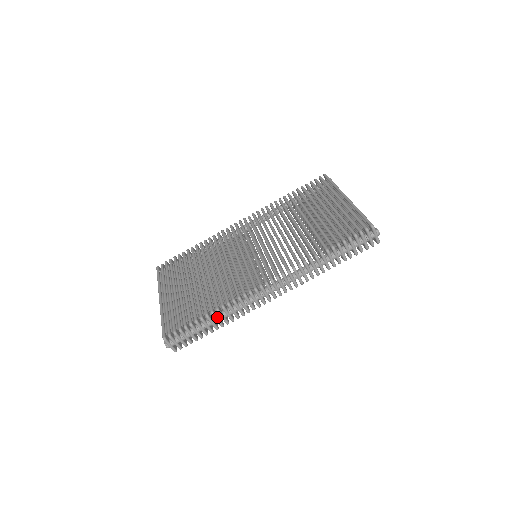
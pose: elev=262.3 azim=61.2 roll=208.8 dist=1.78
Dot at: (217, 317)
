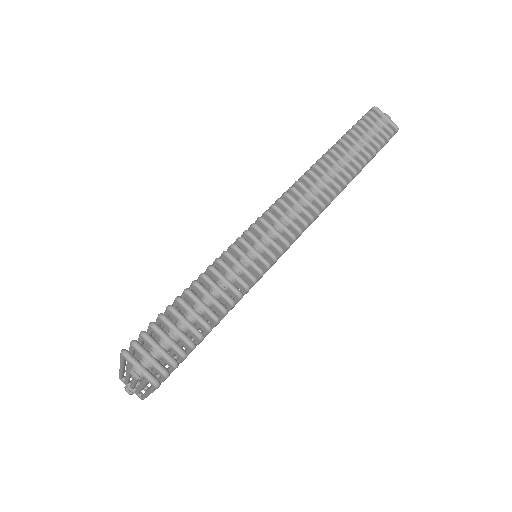
Dot at: (215, 283)
